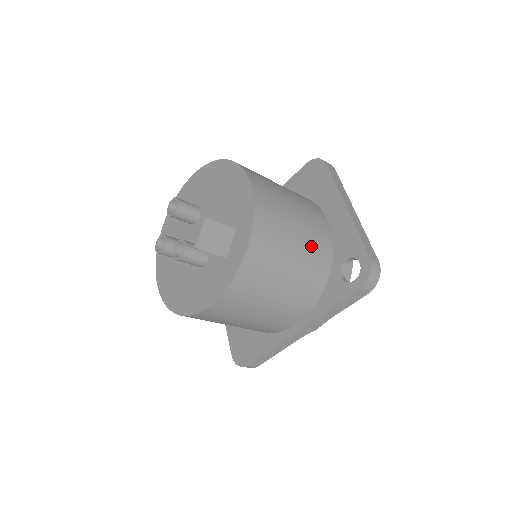
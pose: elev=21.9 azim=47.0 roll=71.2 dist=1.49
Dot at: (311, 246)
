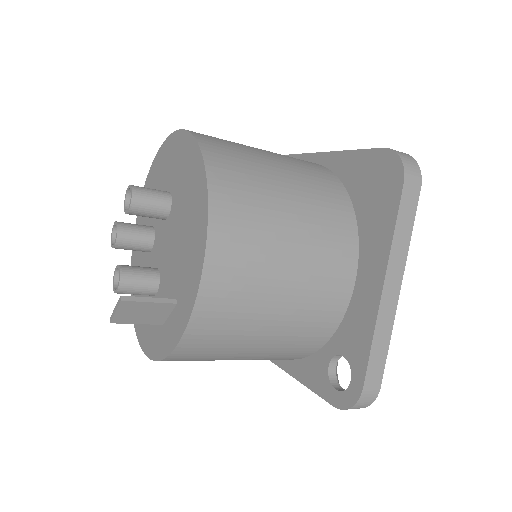
Dot at: (296, 329)
